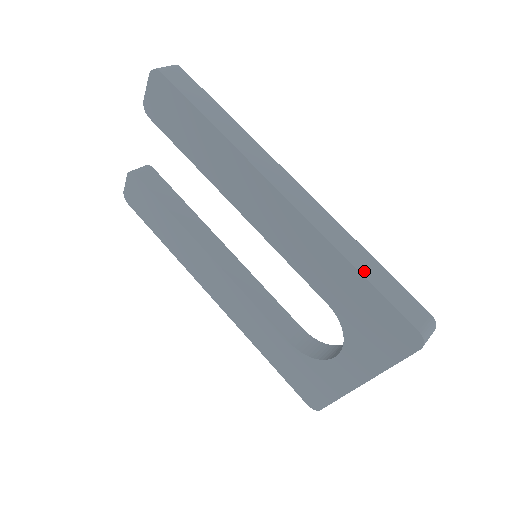
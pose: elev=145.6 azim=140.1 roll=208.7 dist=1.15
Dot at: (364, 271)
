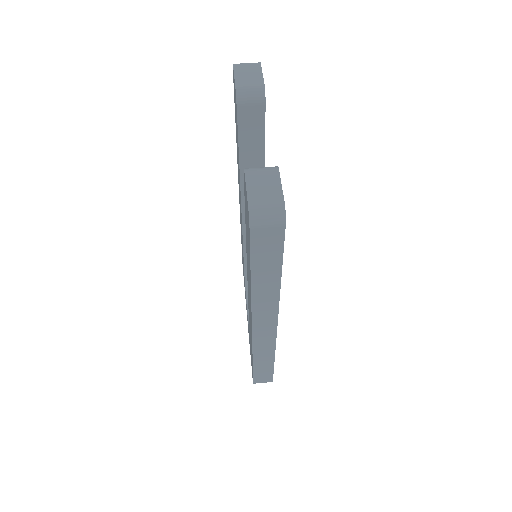
Dot at: (257, 365)
